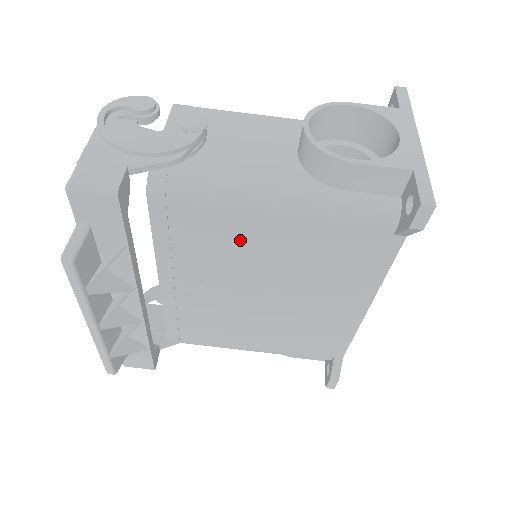
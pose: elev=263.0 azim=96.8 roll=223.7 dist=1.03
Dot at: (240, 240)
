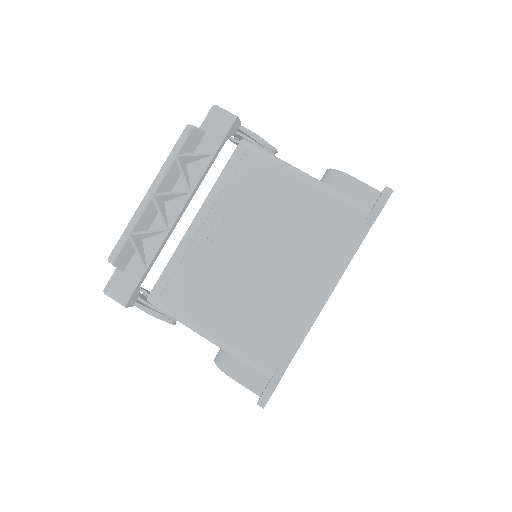
Dot at: (271, 197)
